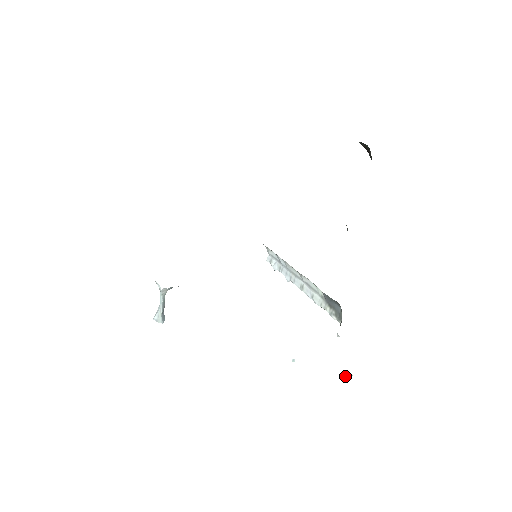
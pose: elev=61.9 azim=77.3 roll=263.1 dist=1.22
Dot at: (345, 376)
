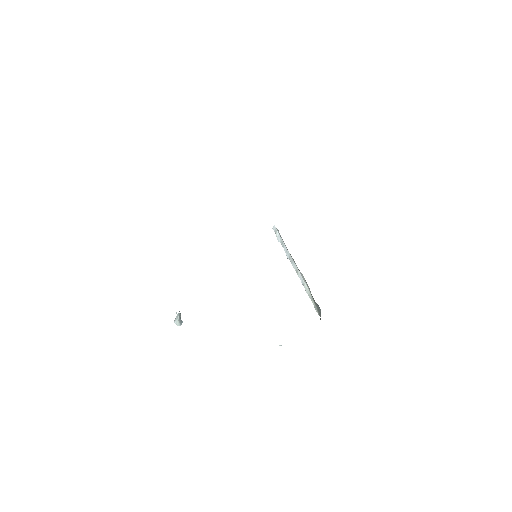
Dot at: occluded
